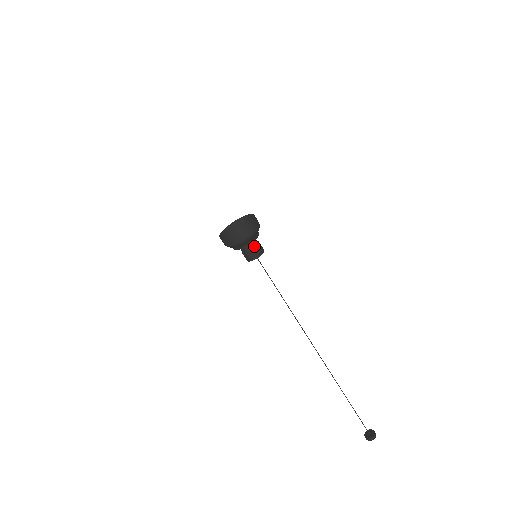
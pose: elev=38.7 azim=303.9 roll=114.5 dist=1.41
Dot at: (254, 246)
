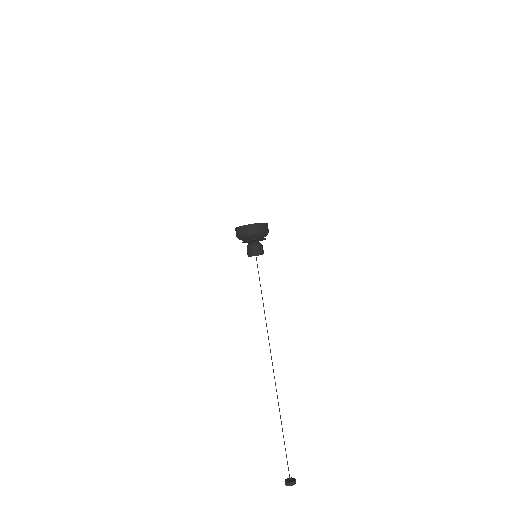
Dot at: (258, 245)
